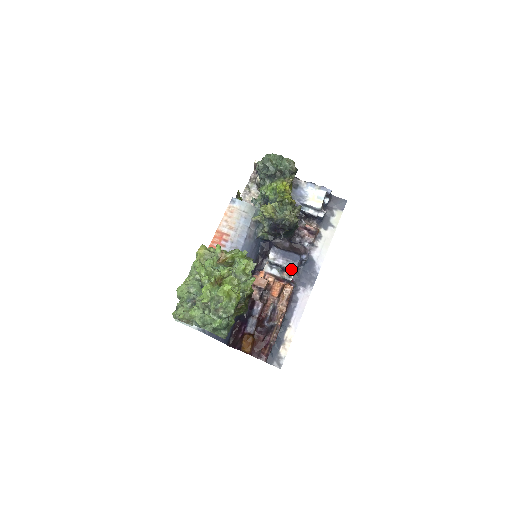
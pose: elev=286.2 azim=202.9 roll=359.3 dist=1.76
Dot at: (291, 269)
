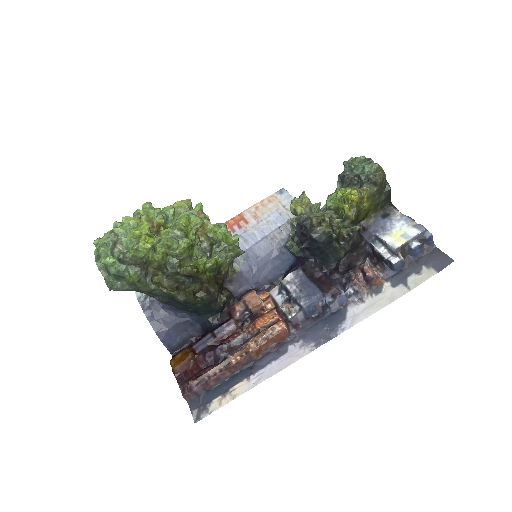
Dot at: (298, 303)
